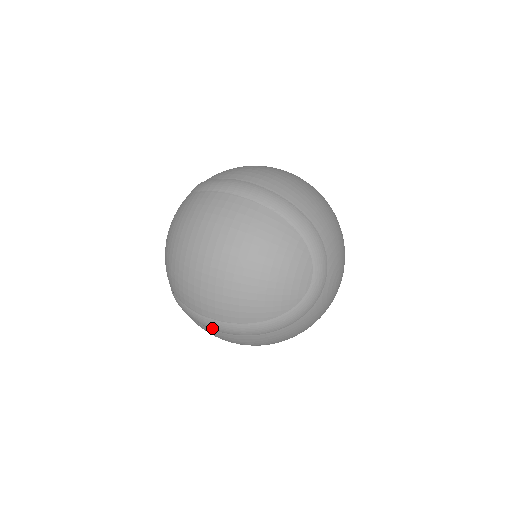
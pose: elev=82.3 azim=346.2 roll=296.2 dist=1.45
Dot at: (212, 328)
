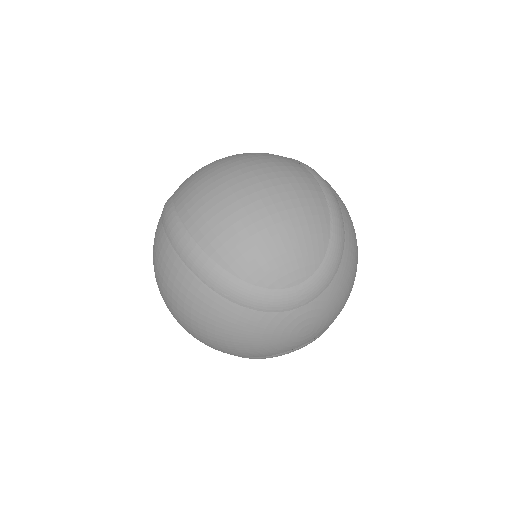
Dot at: (172, 239)
